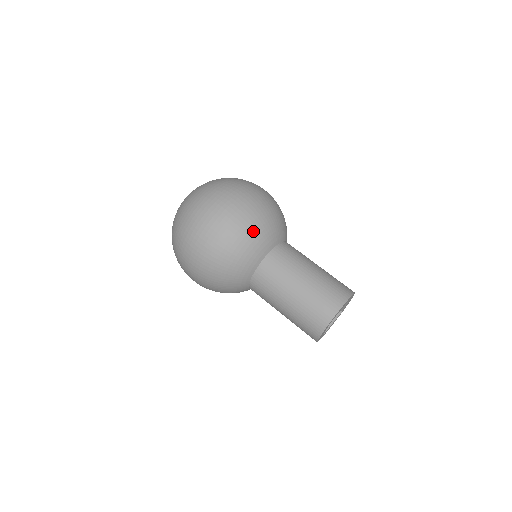
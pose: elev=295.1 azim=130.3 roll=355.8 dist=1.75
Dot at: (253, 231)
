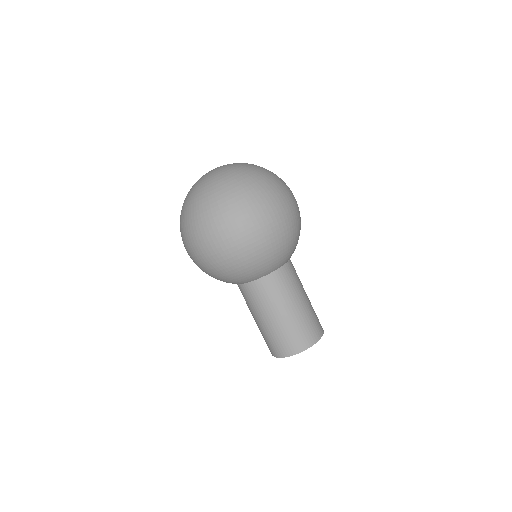
Dot at: (279, 250)
